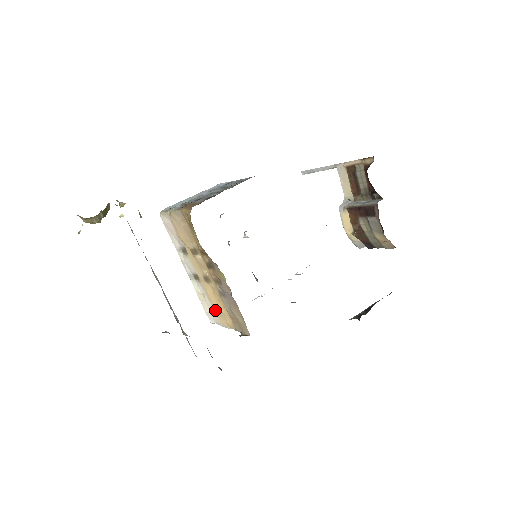
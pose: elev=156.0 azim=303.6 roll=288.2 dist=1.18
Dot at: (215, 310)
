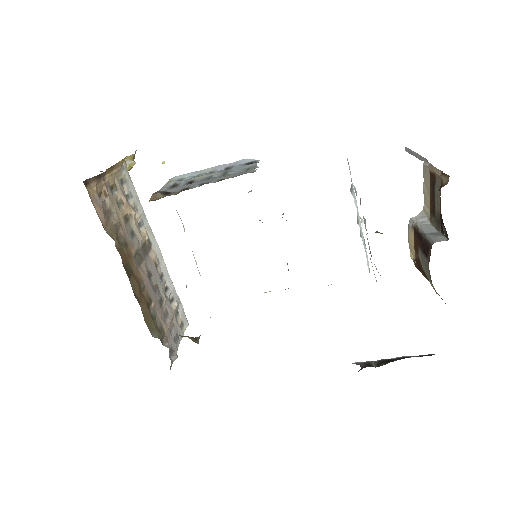
Dot at: occluded
